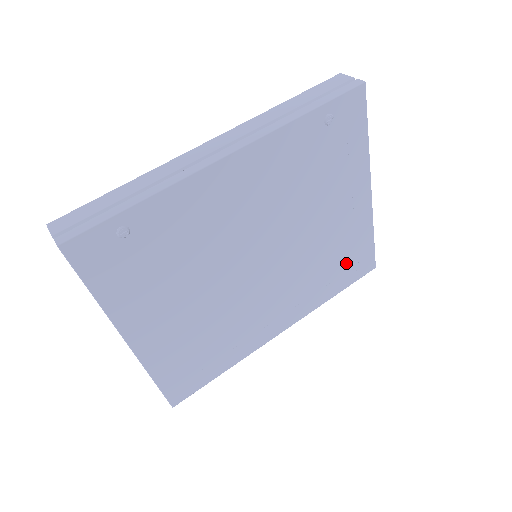
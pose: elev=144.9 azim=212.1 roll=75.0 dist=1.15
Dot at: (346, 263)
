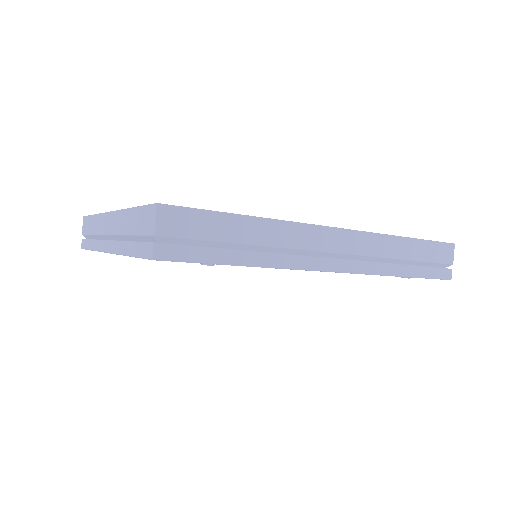
Dot at: occluded
